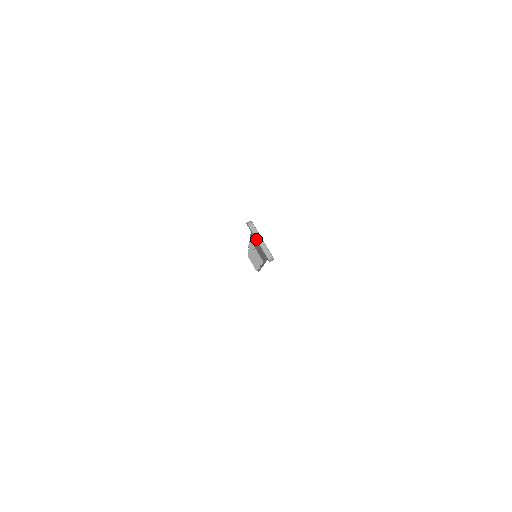
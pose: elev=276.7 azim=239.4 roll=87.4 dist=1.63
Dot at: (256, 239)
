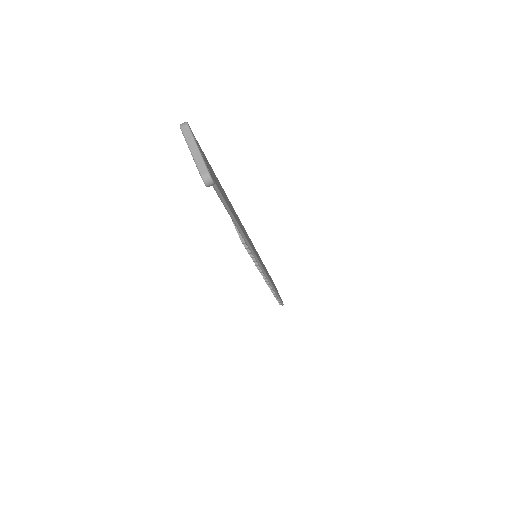
Dot at: (188, 147)
